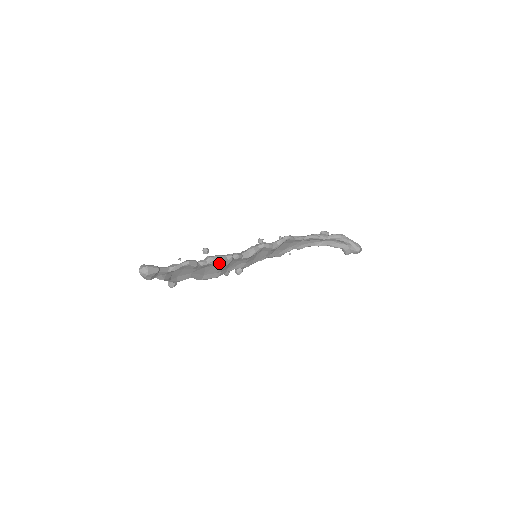
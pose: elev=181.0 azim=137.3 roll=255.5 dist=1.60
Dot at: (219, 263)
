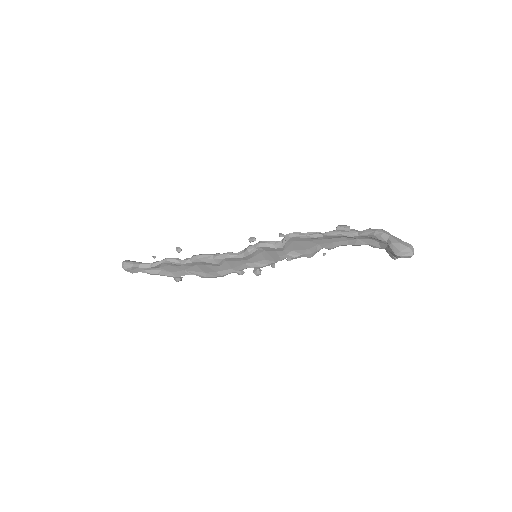
Dot at: (204, 262)
